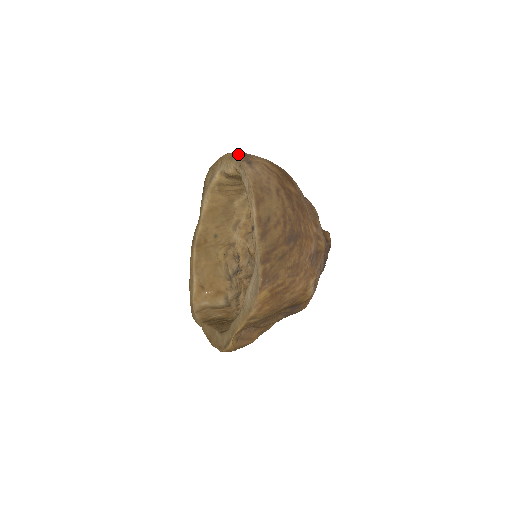
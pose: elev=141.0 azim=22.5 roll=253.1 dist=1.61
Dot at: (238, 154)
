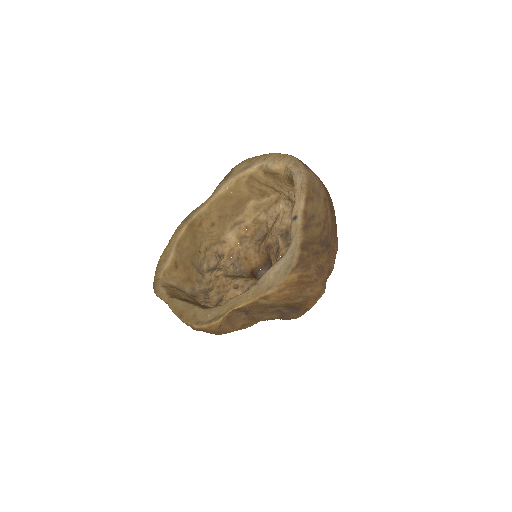
Dot at: (293, 156)
